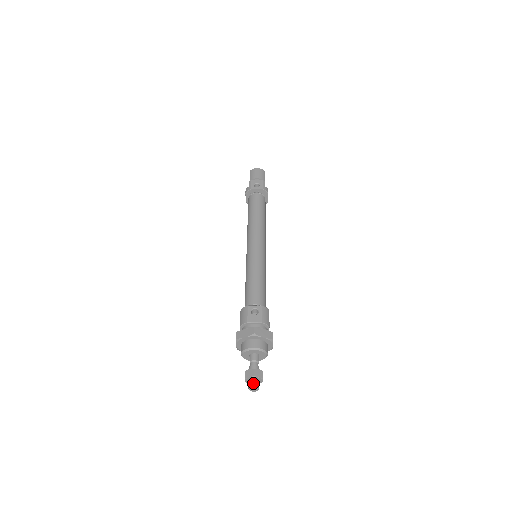
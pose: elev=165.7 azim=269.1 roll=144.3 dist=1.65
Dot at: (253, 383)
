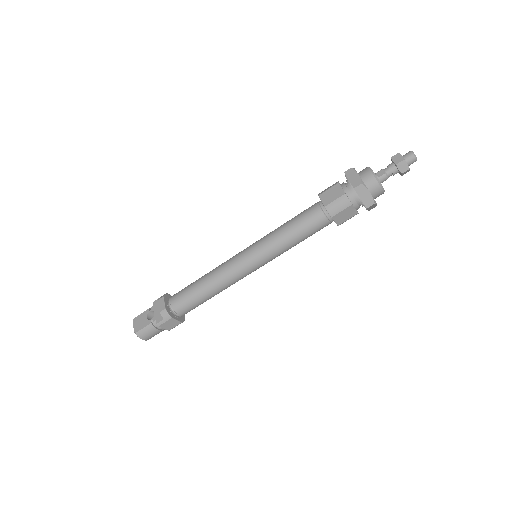
Dot at: (407, 154)
